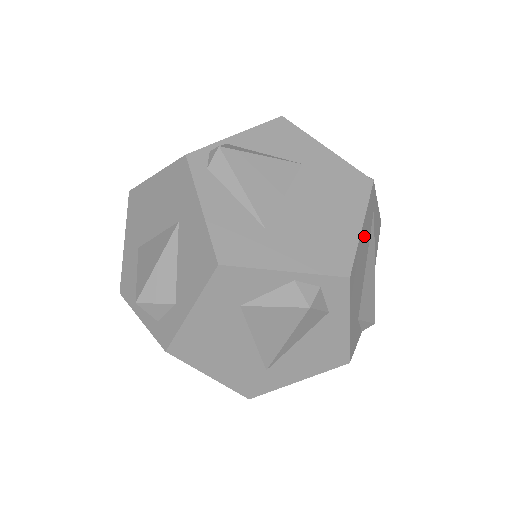
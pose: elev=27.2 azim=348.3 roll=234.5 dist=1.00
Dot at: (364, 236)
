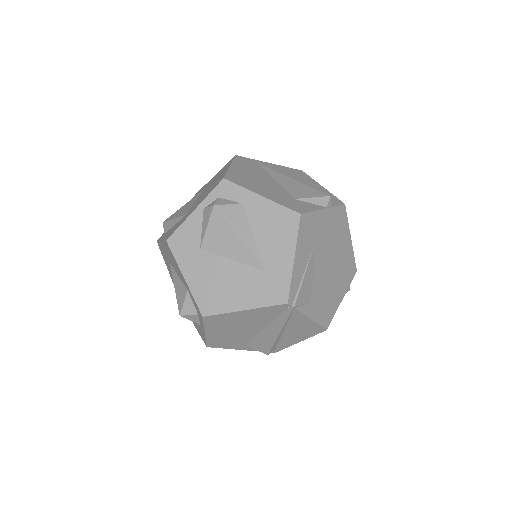
Dot at: (244, 170)
